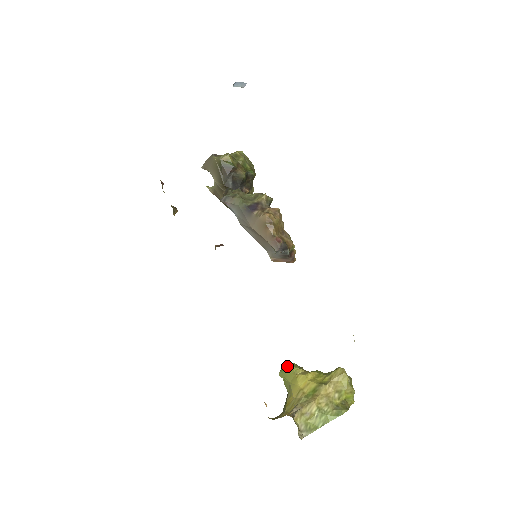
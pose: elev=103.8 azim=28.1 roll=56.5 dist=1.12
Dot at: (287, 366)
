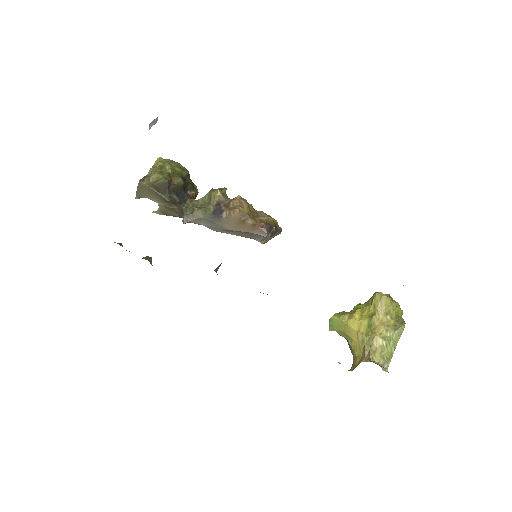
Dot at: (332, 320)
